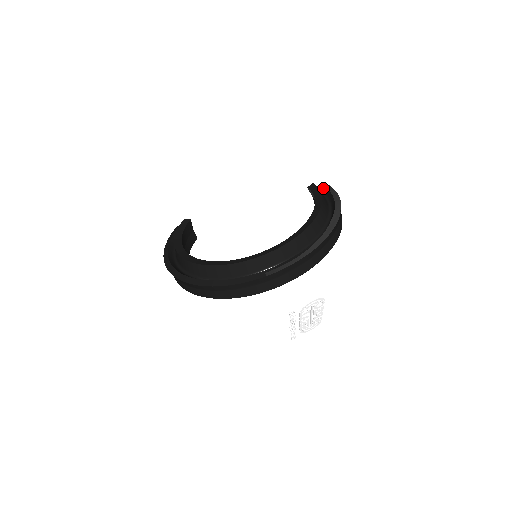
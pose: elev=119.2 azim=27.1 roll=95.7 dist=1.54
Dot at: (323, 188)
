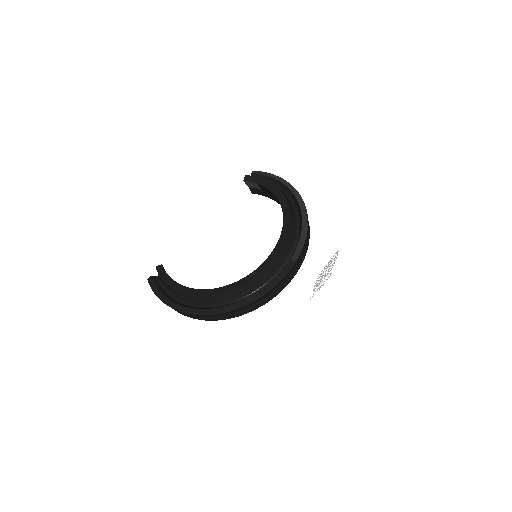
Dot at: (252, 175)
